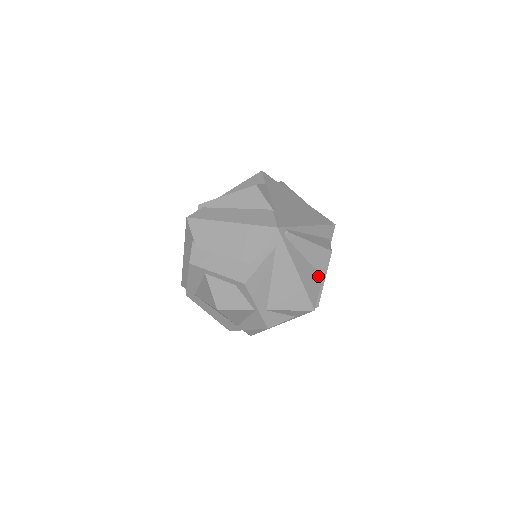
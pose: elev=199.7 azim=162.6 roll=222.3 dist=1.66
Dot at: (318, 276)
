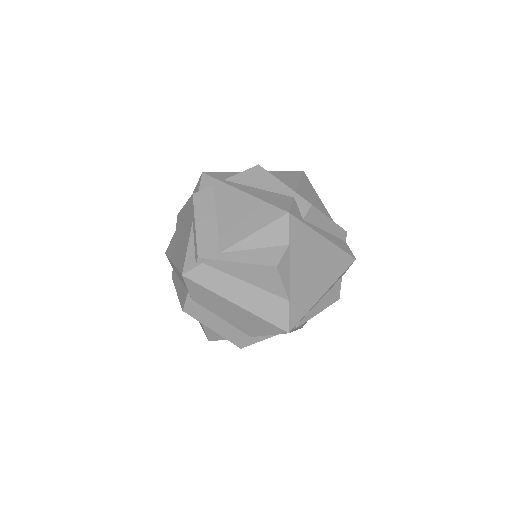
Dot at: occluded
